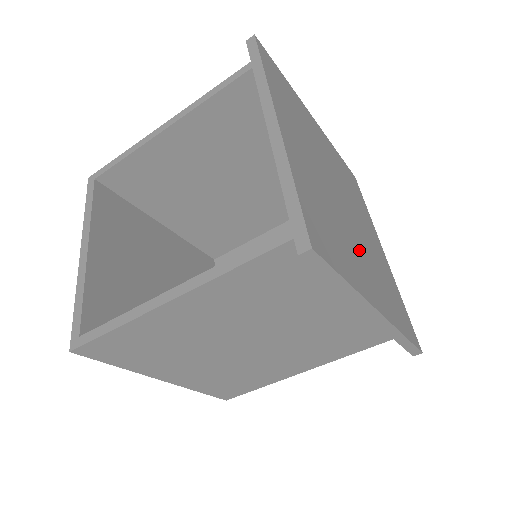
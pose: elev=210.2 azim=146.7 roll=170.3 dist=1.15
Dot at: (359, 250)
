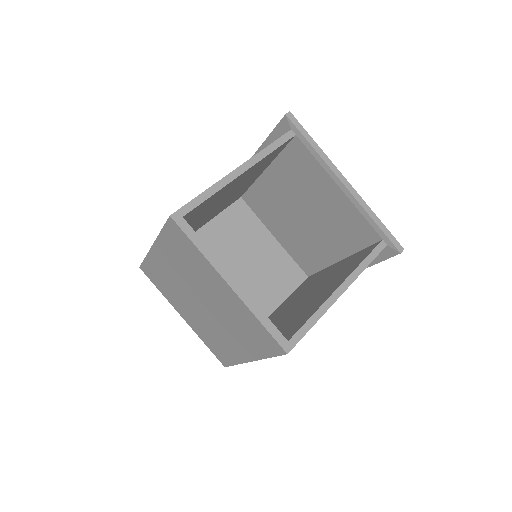
Dot at: occluded
